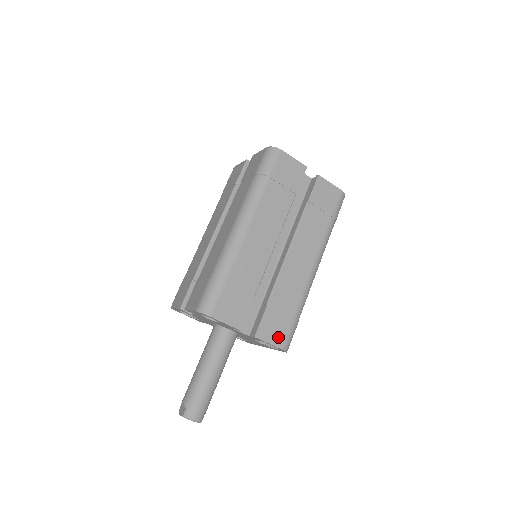
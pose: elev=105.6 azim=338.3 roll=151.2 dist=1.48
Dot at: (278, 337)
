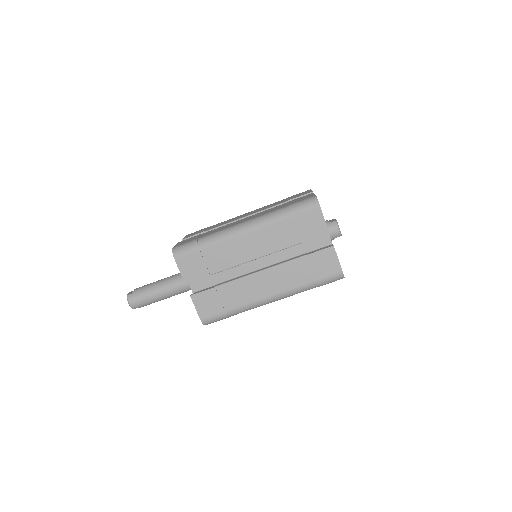
Dot at: (205, 311)
